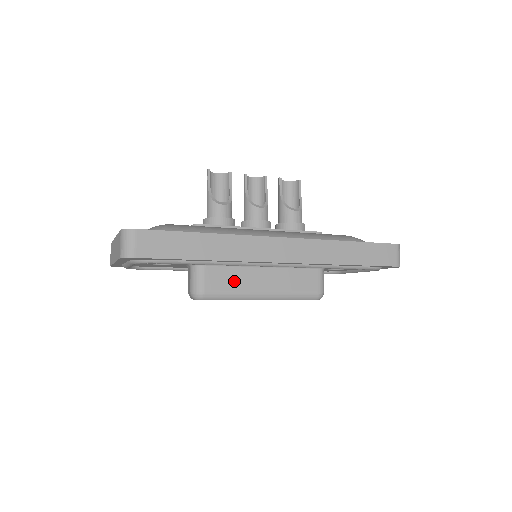
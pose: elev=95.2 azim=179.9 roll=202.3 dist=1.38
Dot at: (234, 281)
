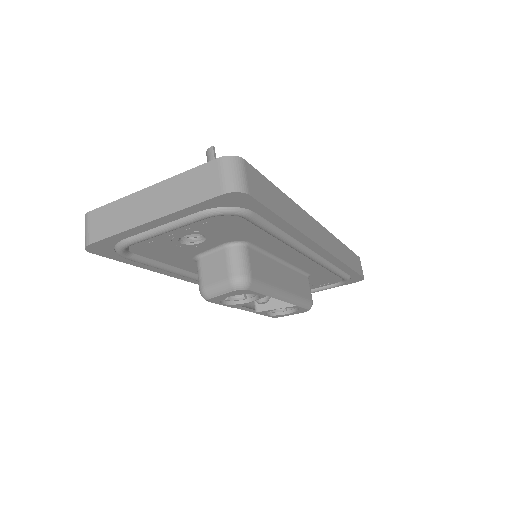
Dot at: (268, 272)
